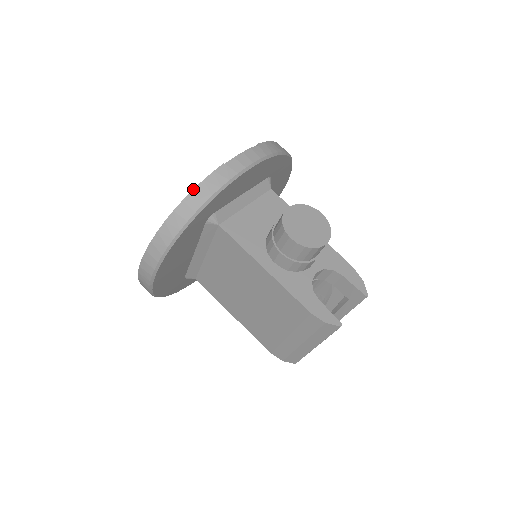
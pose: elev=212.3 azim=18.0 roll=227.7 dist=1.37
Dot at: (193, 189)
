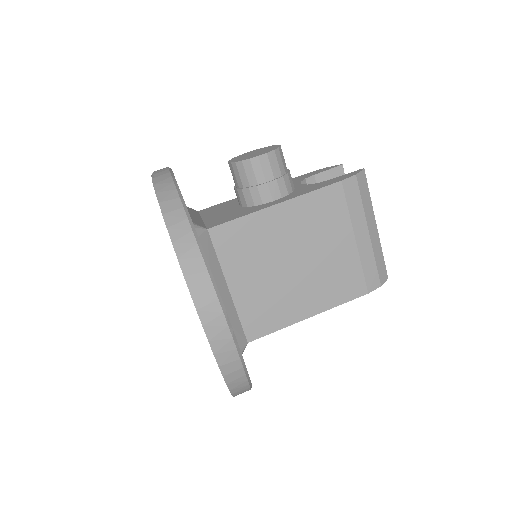
Dot at: (158, 202)
